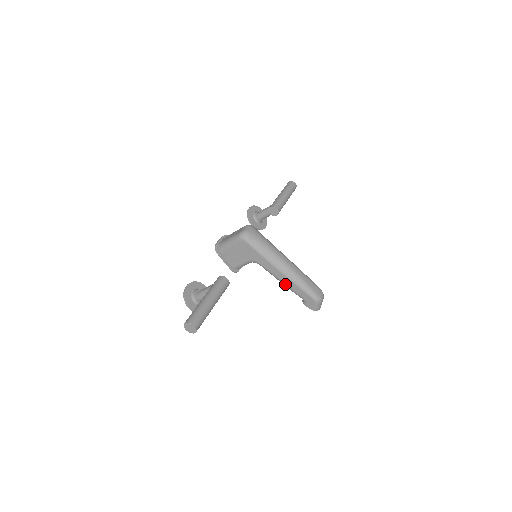
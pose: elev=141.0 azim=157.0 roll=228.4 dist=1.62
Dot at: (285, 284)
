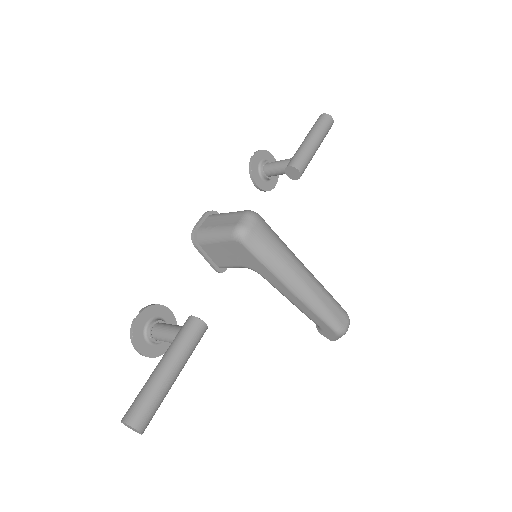
Dot at: (295, 305)
